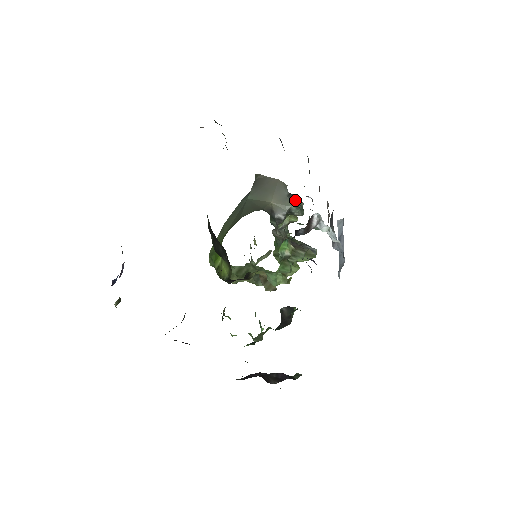
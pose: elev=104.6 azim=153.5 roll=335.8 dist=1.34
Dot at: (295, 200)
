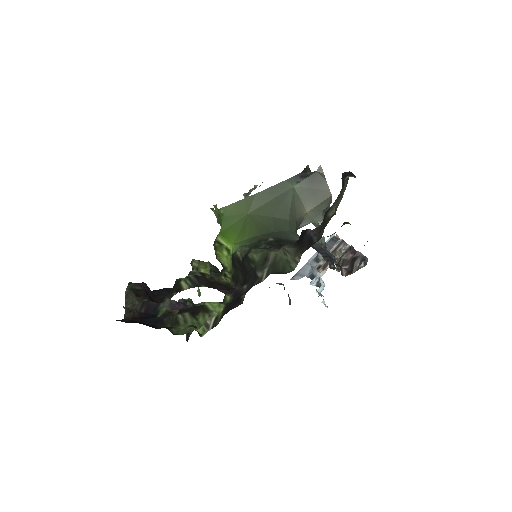
Dot at: occluded
